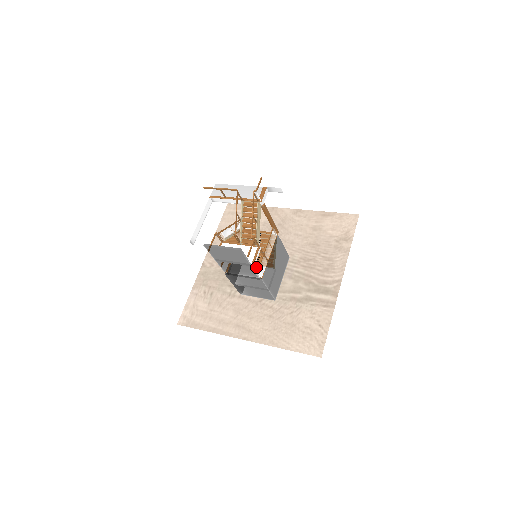
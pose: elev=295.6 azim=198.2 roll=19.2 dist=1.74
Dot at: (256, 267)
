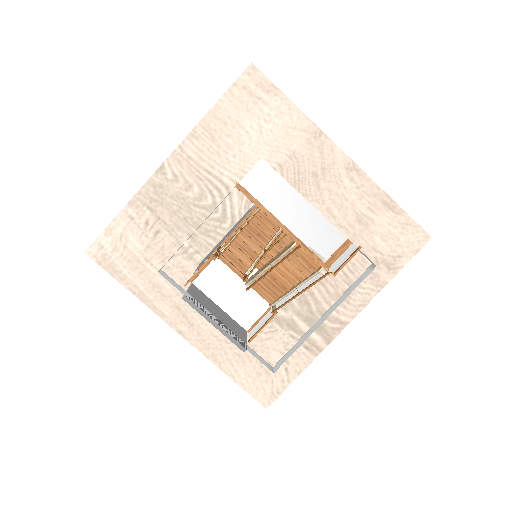
Dot at: occluded
